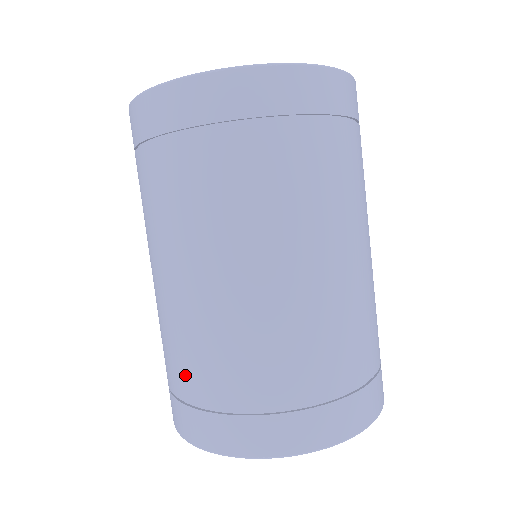
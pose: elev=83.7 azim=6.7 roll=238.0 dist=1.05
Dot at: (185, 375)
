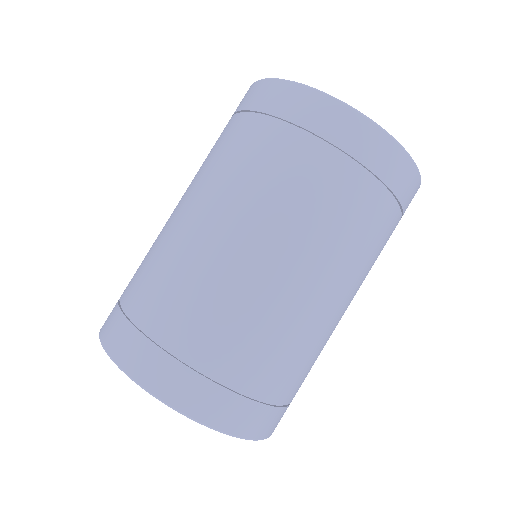
Dot at: (160, 306)
